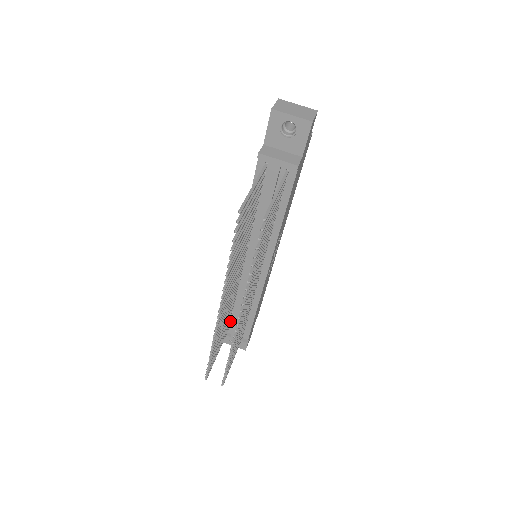
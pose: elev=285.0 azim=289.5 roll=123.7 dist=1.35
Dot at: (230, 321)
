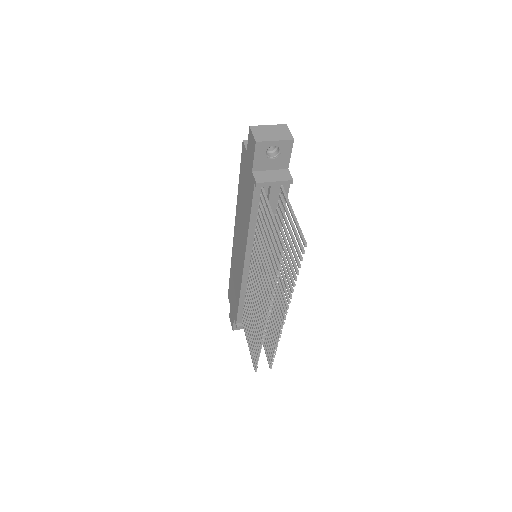
Dot at: occluded
